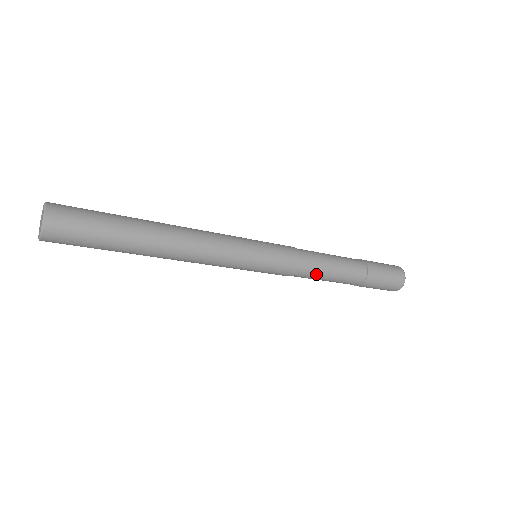
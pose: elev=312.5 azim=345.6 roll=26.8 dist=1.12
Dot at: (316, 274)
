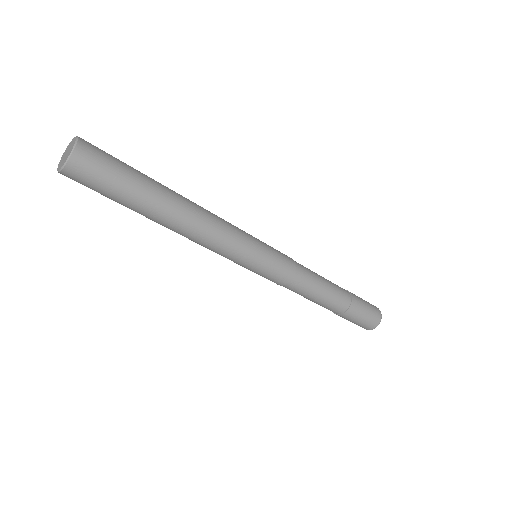
Dot at: (299, 293)
